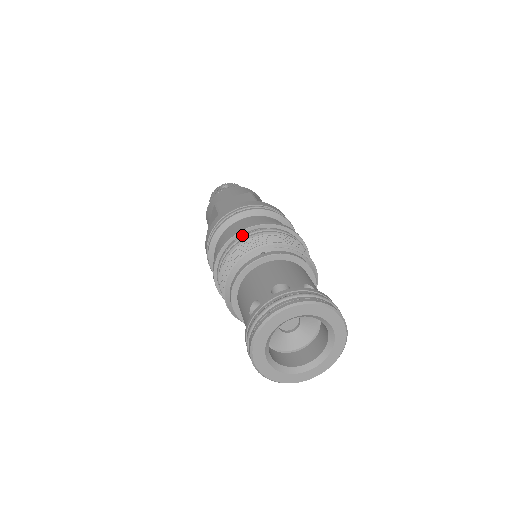
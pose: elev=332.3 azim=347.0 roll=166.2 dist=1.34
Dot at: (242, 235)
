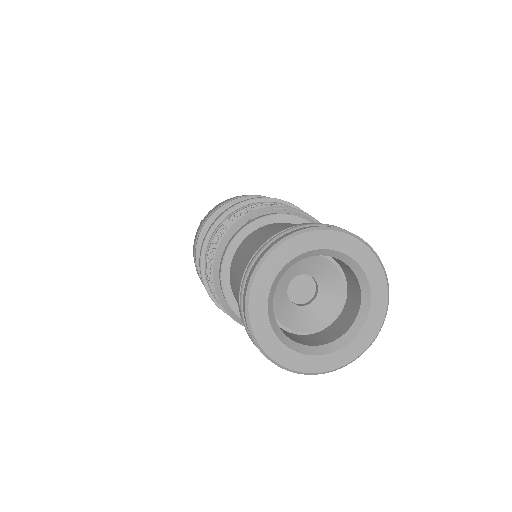
Dot at: (224, 218)
